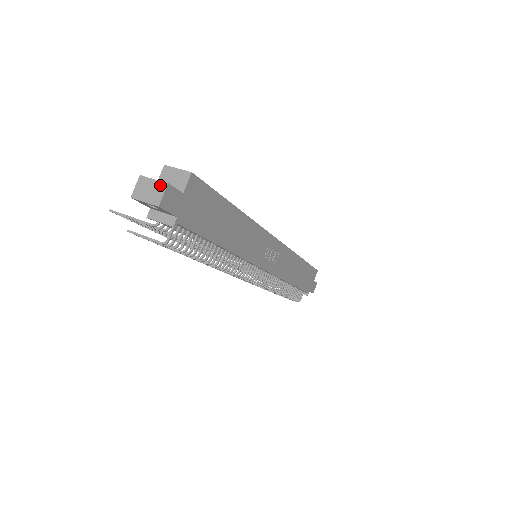
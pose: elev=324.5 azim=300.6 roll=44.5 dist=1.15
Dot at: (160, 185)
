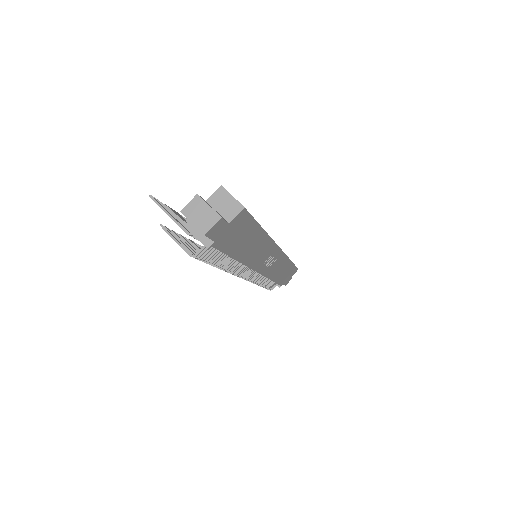
Dot at: (213, 215)
